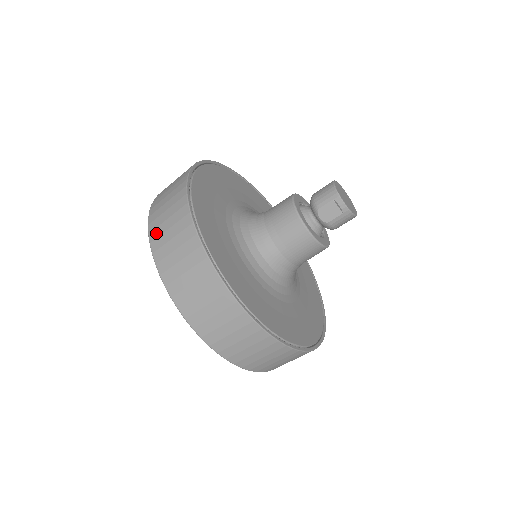
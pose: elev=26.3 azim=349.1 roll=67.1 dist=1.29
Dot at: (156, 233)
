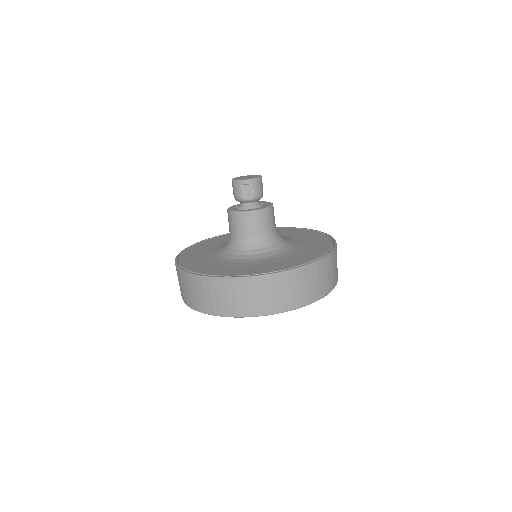
Dot at: (197, 305)
